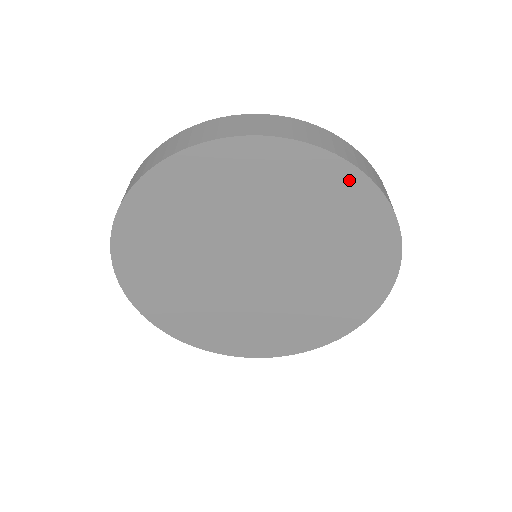
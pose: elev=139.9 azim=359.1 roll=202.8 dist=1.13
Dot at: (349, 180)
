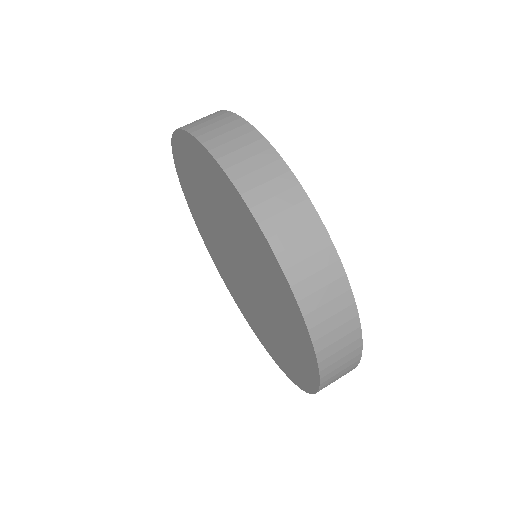
Dot at: (233, 193)
